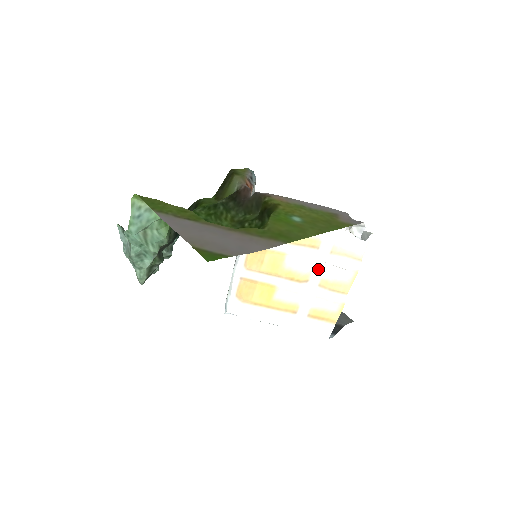
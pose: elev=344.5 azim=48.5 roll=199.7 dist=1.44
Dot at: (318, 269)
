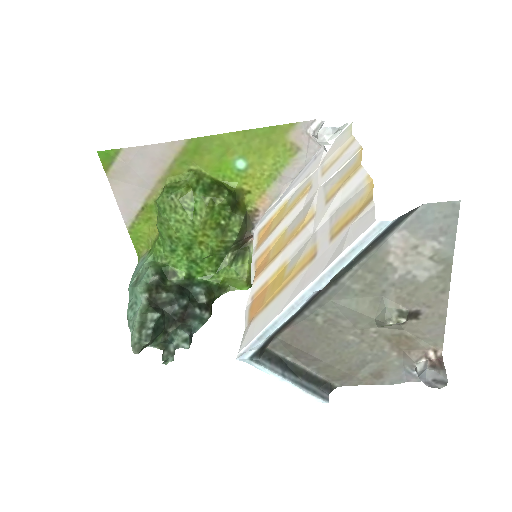
Dot at: (319, 196)
